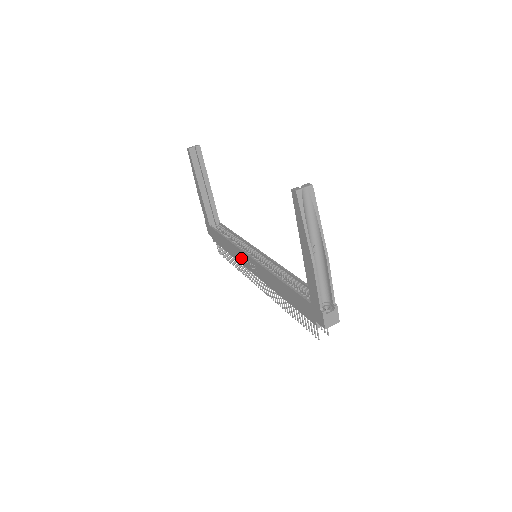
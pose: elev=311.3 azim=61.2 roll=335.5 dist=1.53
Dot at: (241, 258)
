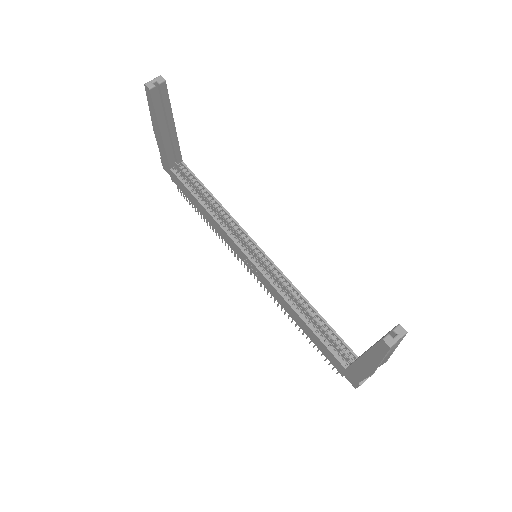
Dot at: (230, 243)
